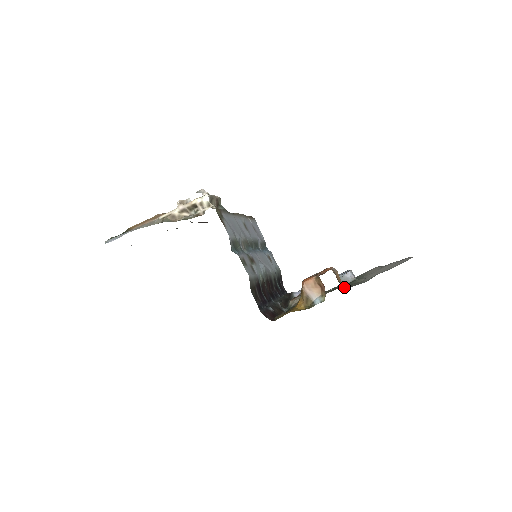
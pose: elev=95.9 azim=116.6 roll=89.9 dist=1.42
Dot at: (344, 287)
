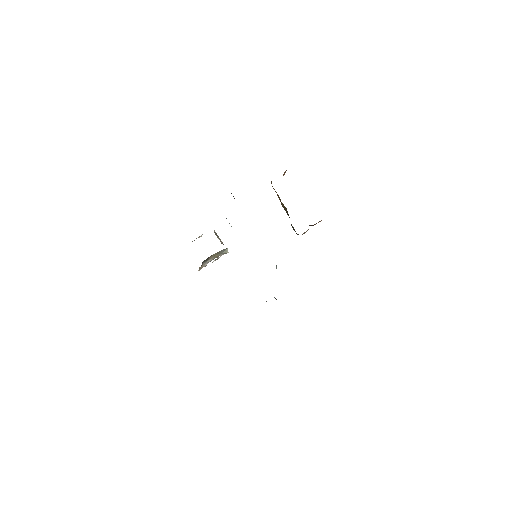
Dot at: occluded
